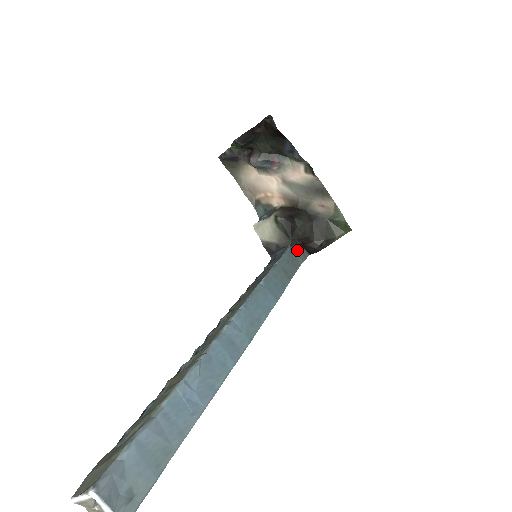
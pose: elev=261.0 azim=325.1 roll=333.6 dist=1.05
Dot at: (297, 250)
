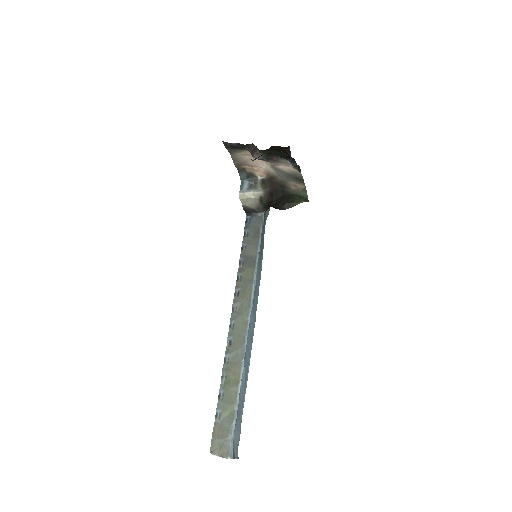
Dot at: occluded
